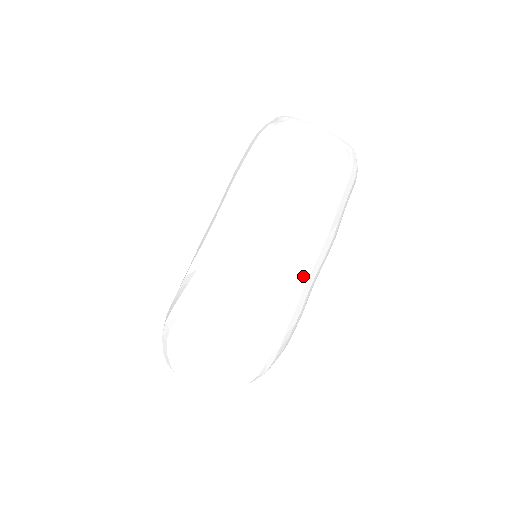
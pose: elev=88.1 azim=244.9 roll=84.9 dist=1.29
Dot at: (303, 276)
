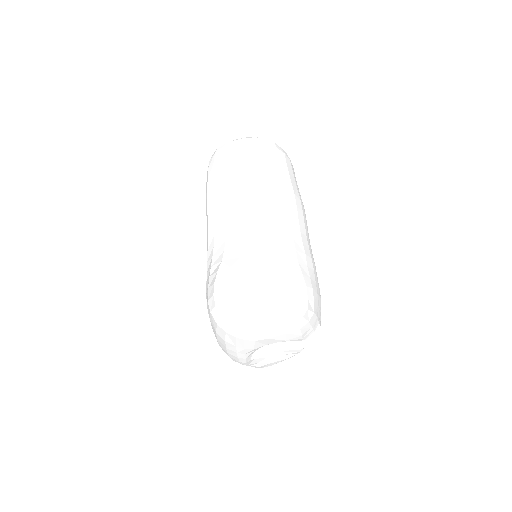
Dot at: (294, 225)
